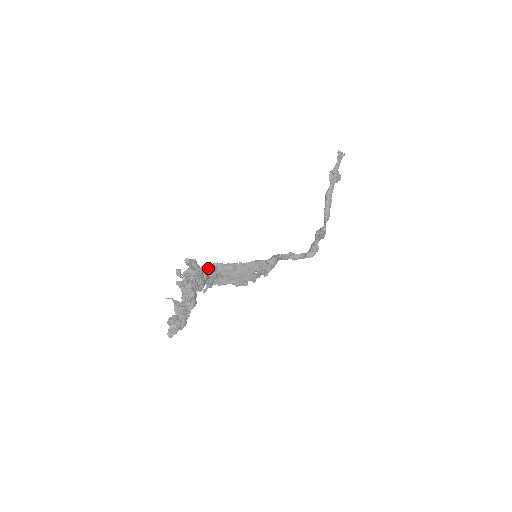
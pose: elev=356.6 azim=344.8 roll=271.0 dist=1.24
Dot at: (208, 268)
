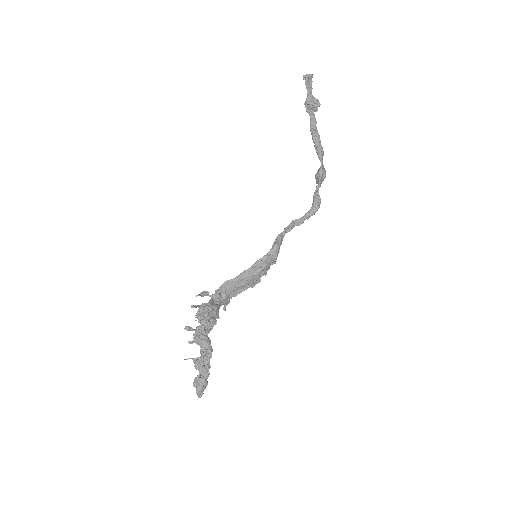
Dot at: (216, 296)
